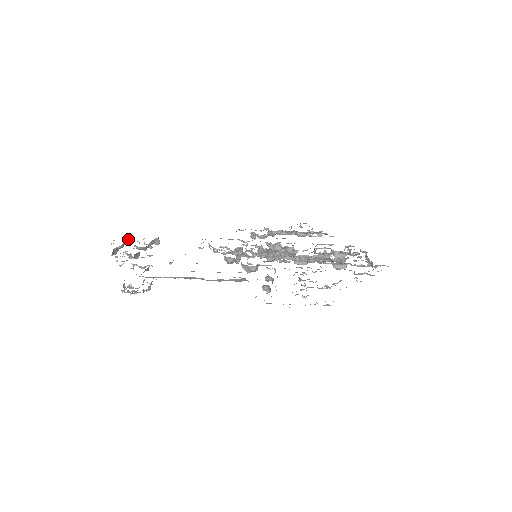
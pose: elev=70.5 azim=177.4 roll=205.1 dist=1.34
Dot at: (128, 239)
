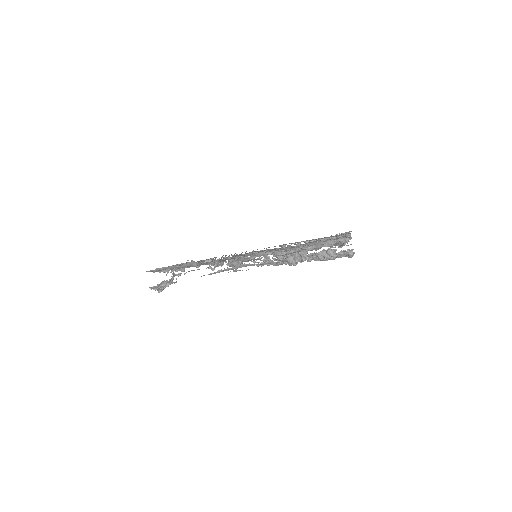
Dot at: occluded
